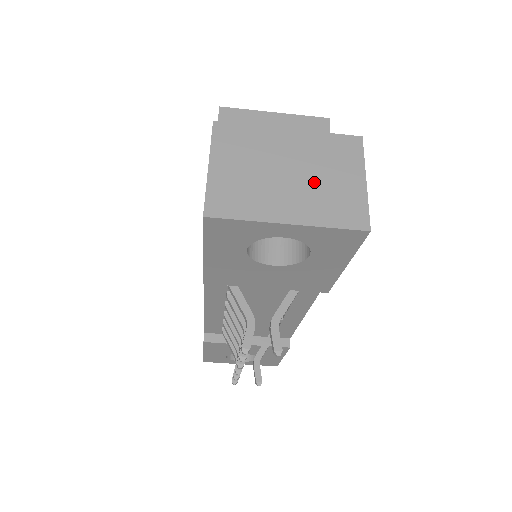
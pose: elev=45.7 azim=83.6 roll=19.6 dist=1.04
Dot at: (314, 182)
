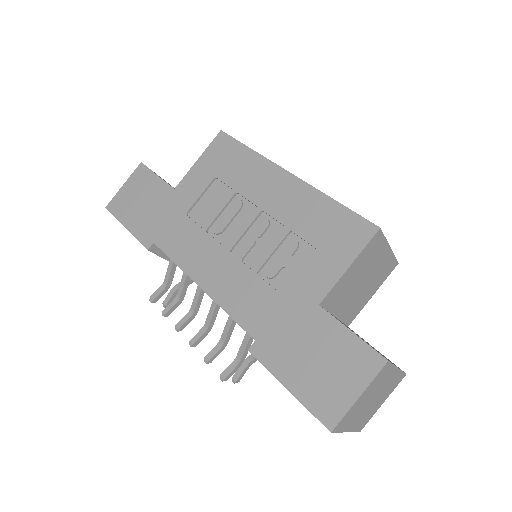
Dot at: (373, 405)
